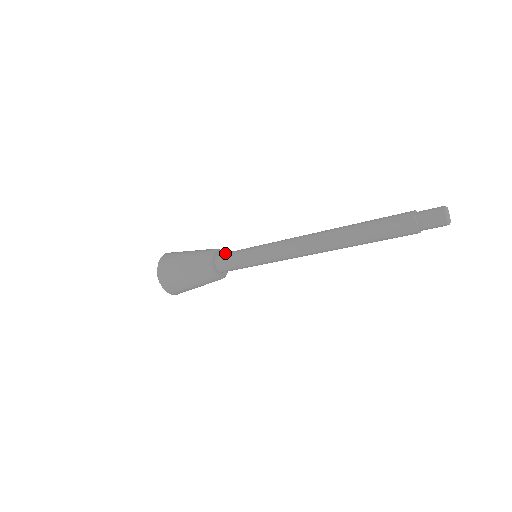
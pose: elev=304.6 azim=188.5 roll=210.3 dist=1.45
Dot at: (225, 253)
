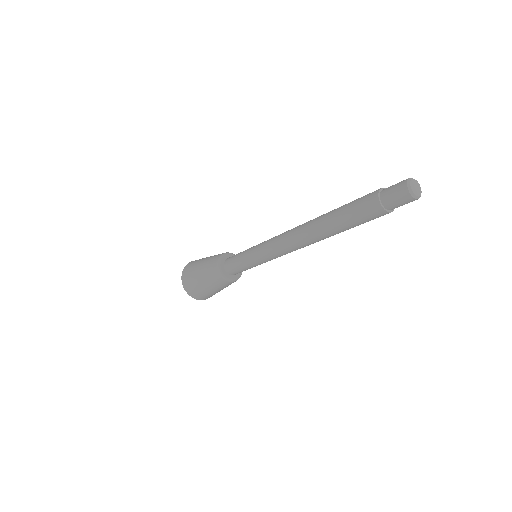
Dot at: occluded
